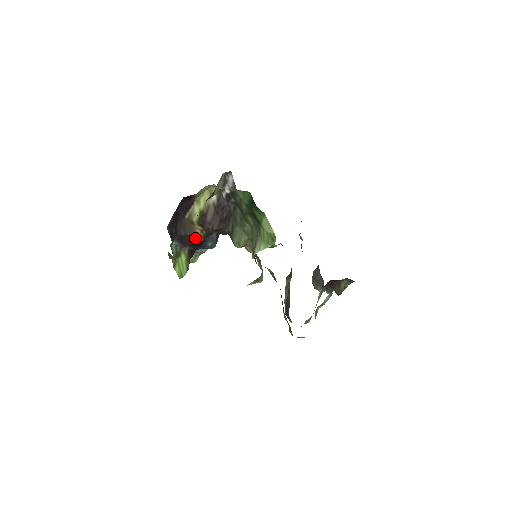
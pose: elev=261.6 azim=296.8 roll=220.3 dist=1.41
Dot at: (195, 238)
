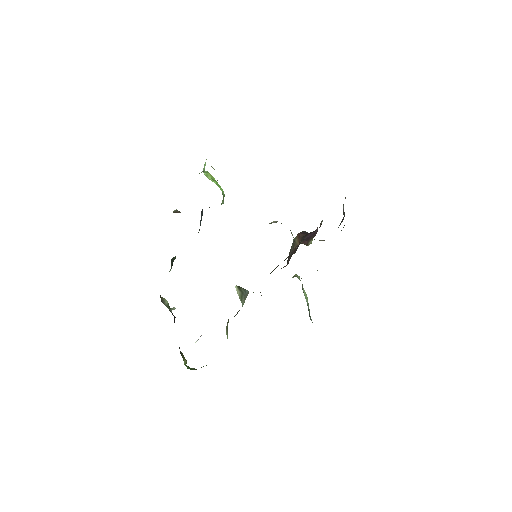
Dot at: occluded
